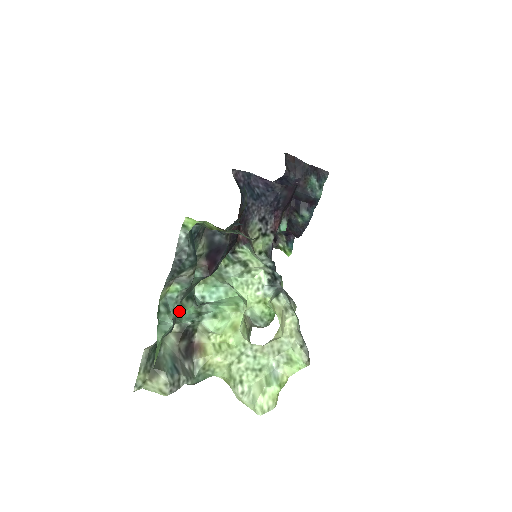
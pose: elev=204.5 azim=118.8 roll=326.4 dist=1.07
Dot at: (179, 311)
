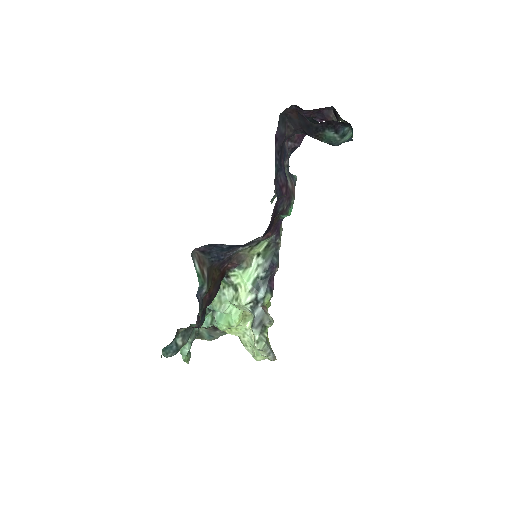
Dot at: occluded
